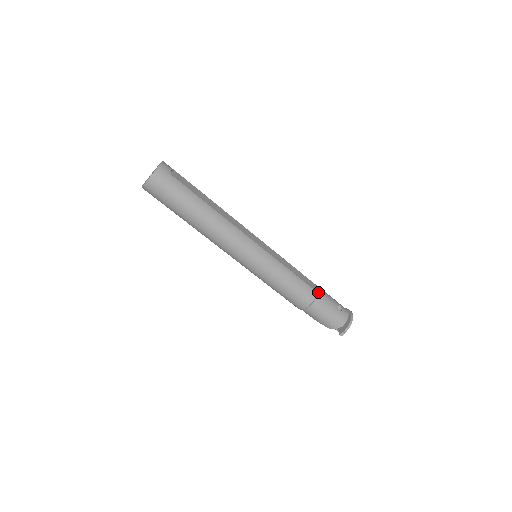
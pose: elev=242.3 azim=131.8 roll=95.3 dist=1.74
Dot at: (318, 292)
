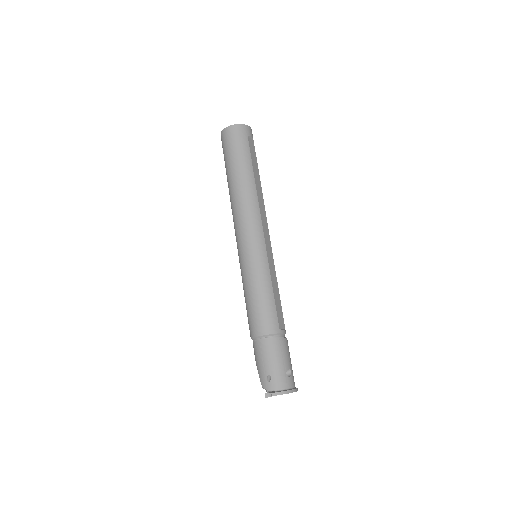
Dot at: (281, 335)
